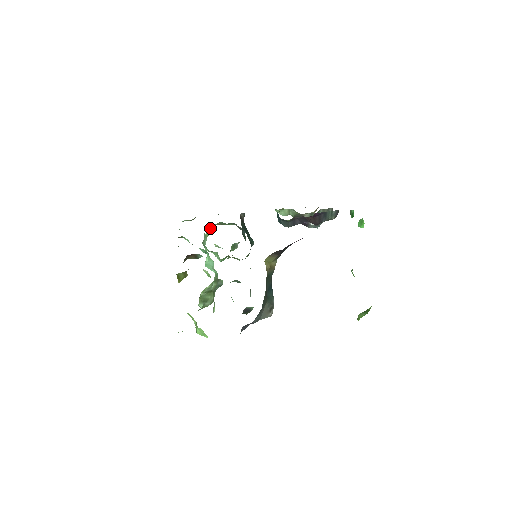
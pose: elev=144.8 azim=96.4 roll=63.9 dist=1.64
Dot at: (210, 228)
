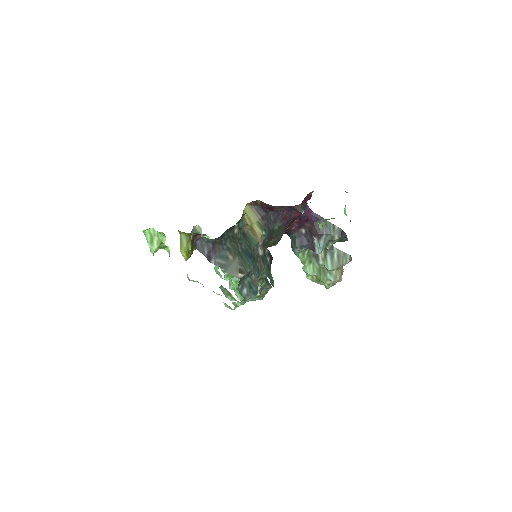
Dot at: occluded
